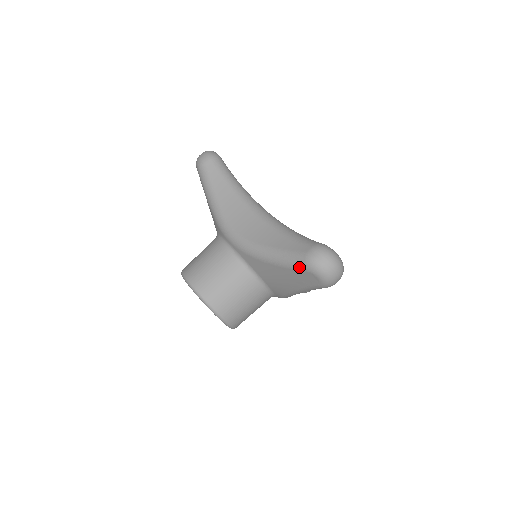
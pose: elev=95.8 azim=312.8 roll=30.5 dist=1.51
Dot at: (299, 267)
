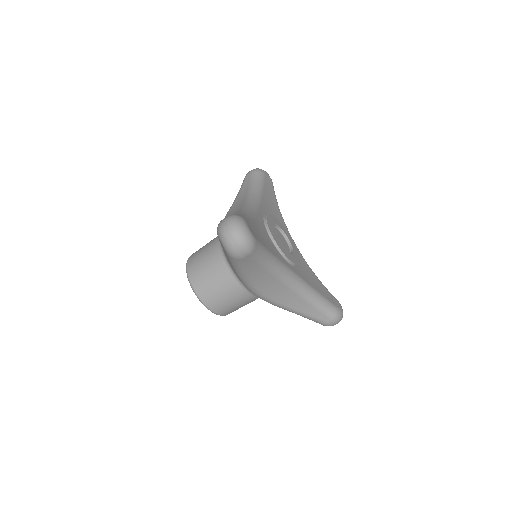
Dot at: (316, 322)
